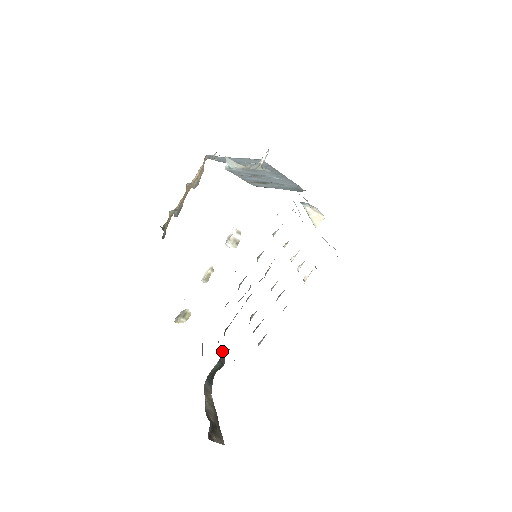
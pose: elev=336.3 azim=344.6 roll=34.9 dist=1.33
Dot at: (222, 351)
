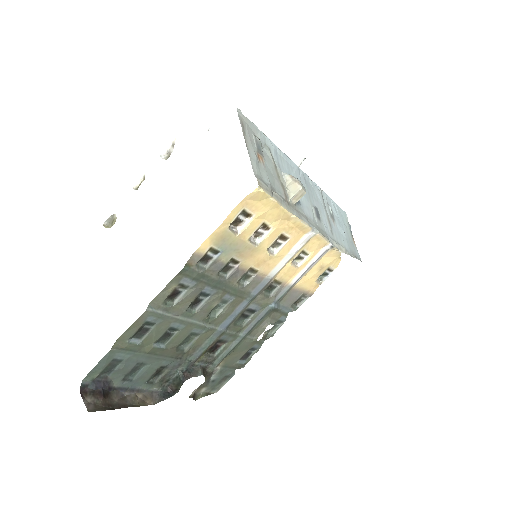
Dot at: (198, 372)
